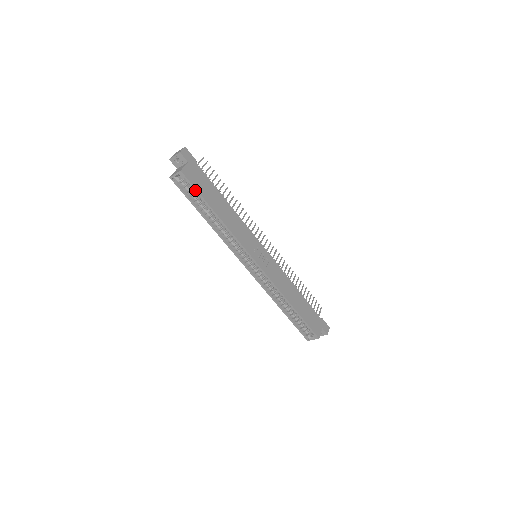
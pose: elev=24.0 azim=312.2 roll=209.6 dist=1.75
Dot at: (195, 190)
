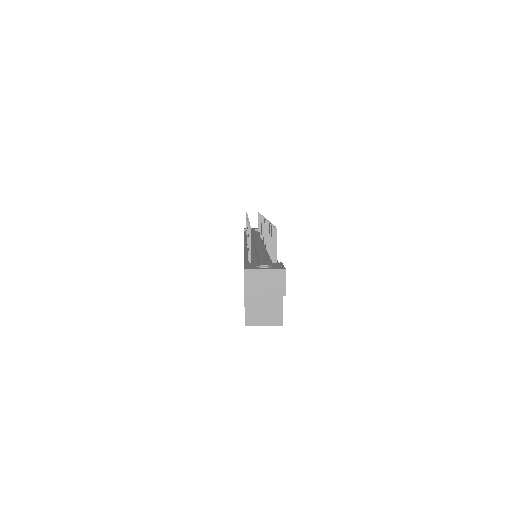
Dot at: occluded
